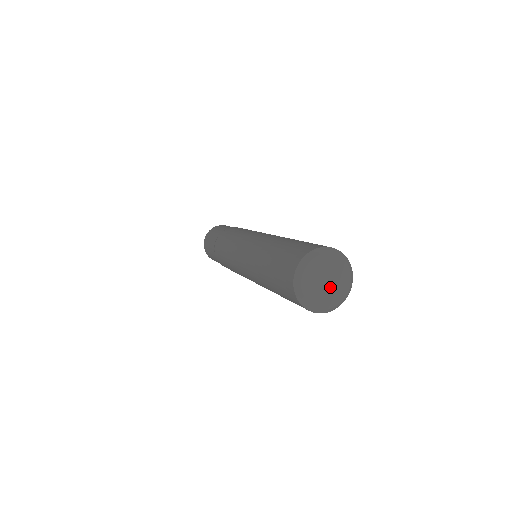
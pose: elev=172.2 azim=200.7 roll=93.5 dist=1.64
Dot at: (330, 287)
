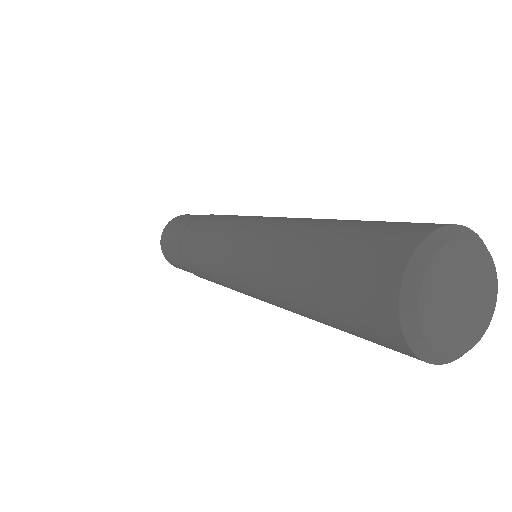
Dot at: (469, 299)
